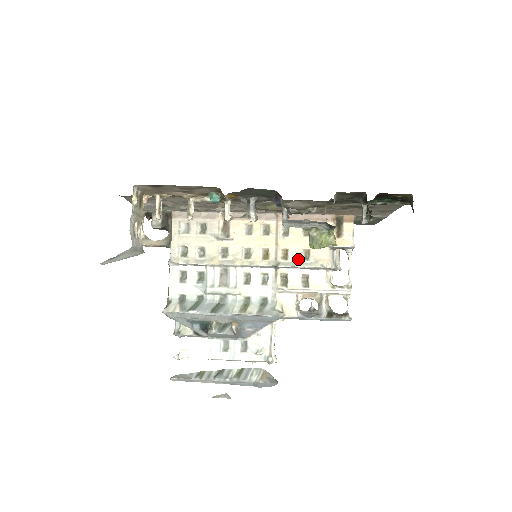
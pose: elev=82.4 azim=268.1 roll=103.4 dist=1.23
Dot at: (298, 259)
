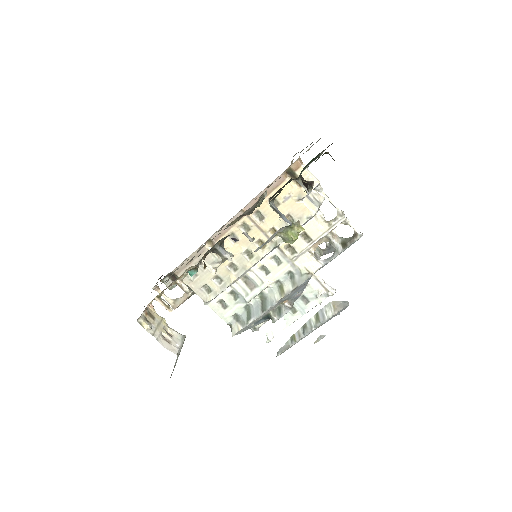
Dot at: occluded
